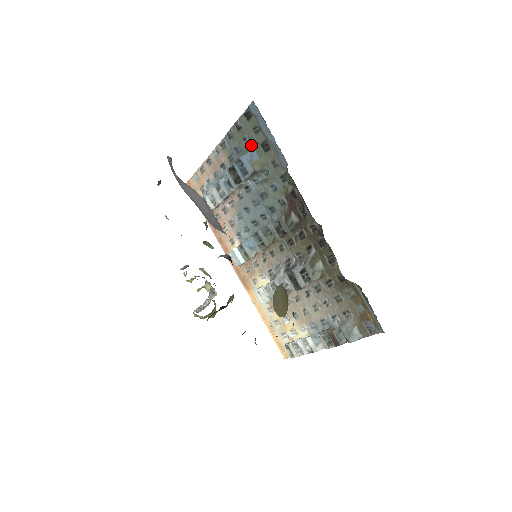
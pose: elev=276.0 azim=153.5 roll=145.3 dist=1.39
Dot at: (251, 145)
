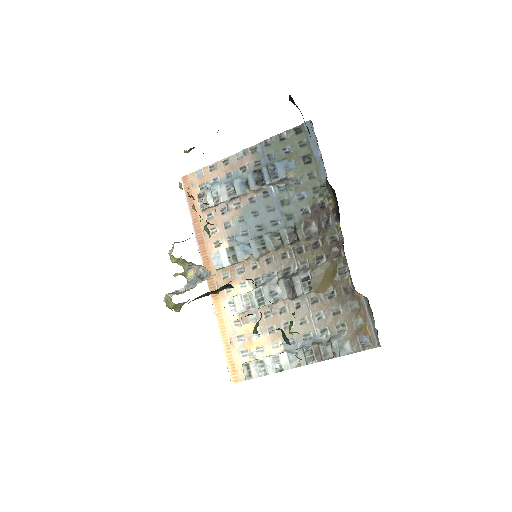
Dot at: (290, 155)
